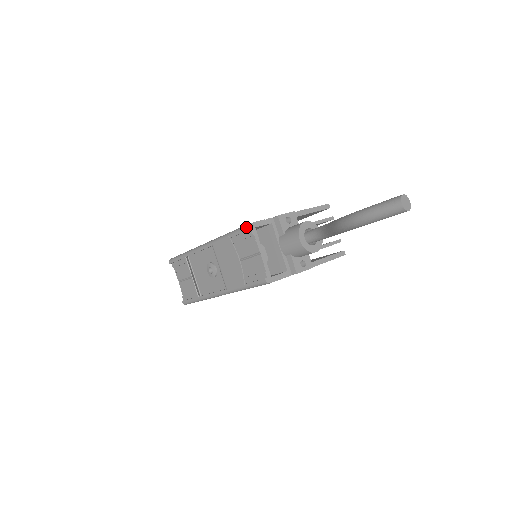
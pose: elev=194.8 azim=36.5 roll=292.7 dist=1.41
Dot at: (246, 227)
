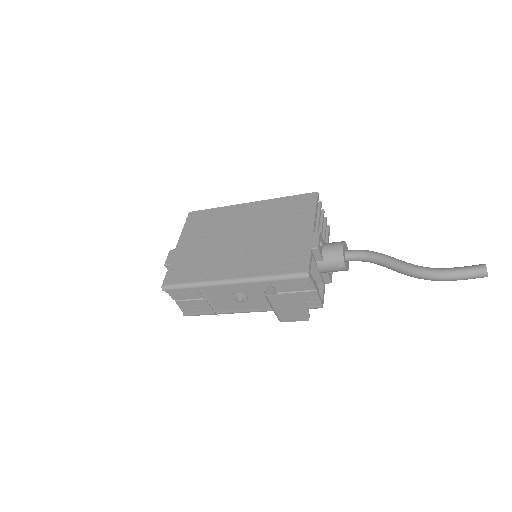
Dot at: (305, 277)
